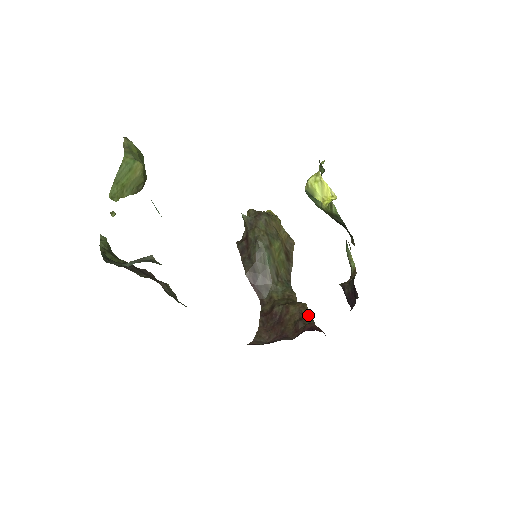
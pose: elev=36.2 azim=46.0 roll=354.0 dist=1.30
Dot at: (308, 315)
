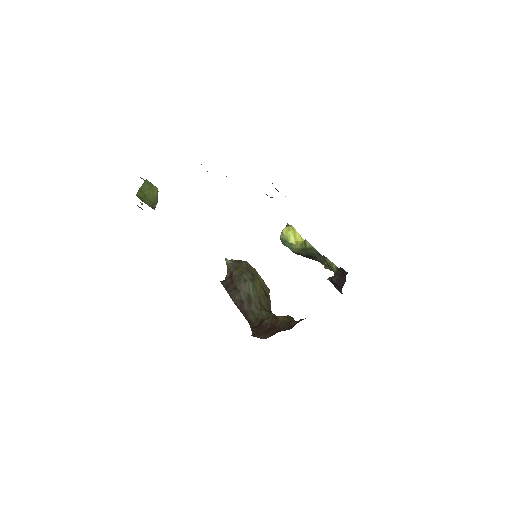
Dot at: occluded
